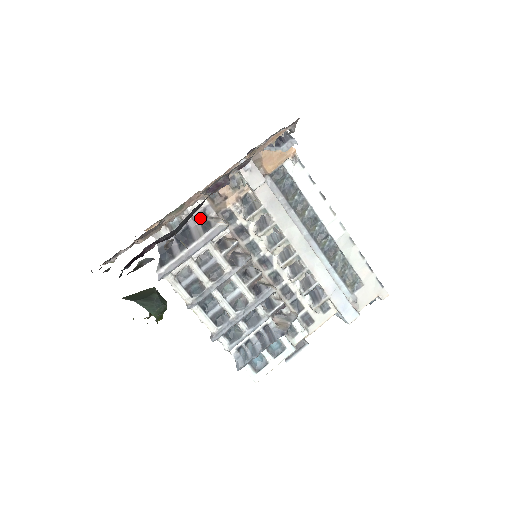
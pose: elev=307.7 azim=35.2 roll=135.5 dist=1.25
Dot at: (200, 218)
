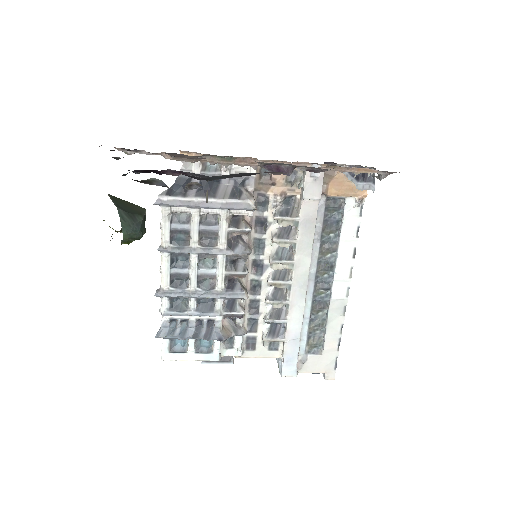
Dot at: (237, 182)
